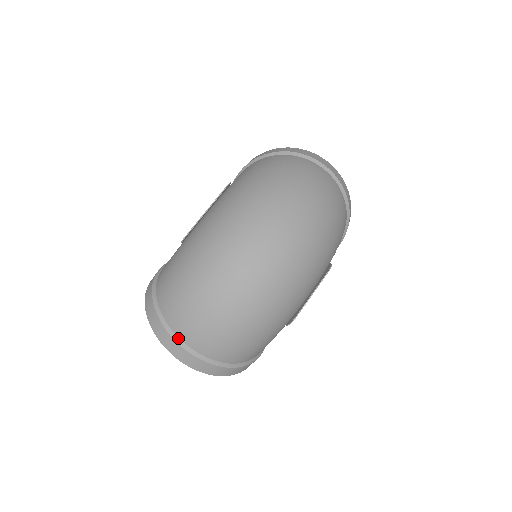
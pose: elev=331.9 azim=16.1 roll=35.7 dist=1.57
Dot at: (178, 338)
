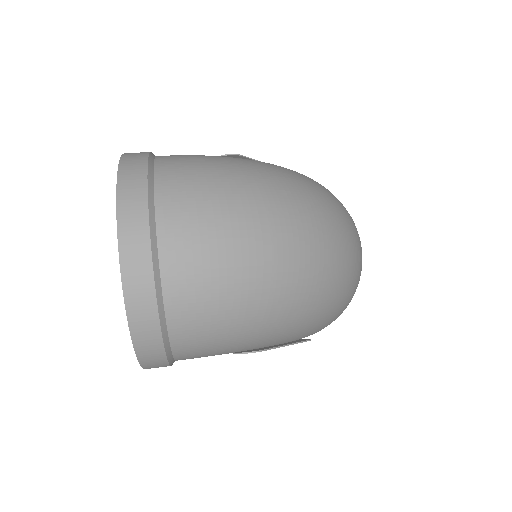
Dot at: (154, 217)
